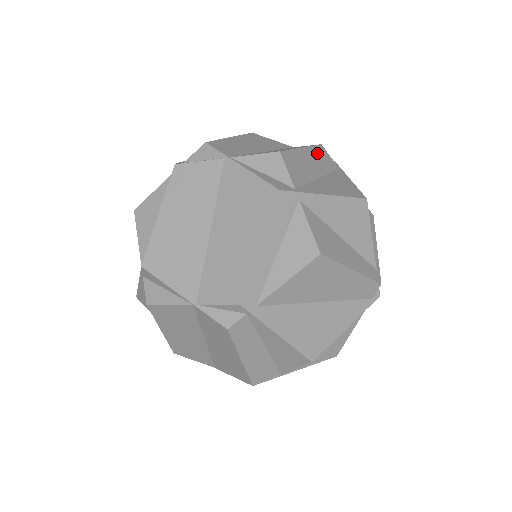
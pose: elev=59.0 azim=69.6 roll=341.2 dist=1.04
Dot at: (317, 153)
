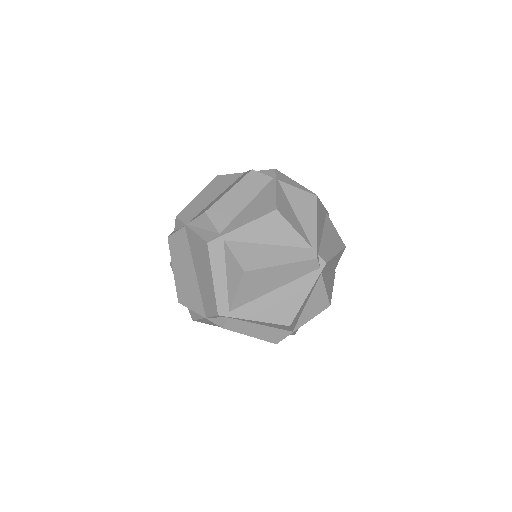
Dot at: (246, 183)
